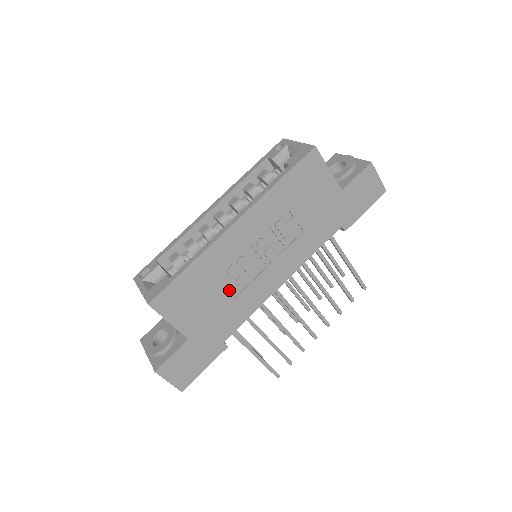
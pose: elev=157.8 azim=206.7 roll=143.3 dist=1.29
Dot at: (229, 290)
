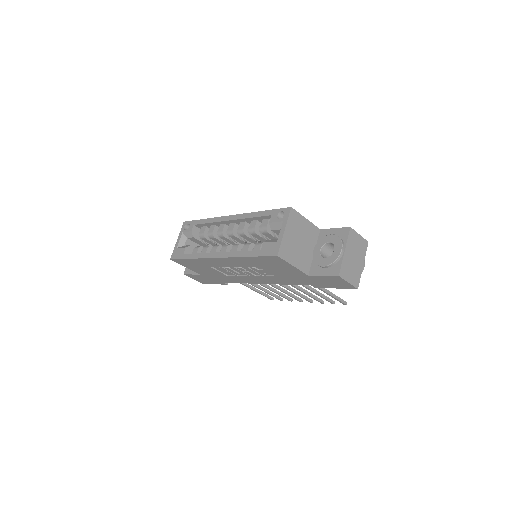
Dot at: (223, 272)
